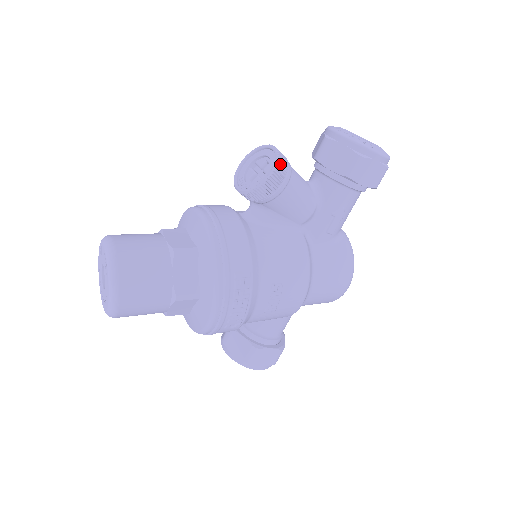
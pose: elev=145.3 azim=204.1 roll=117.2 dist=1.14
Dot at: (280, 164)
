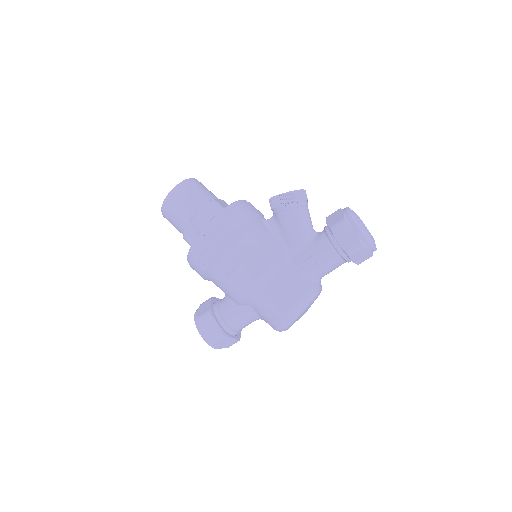
Dot at: (297, 194)
